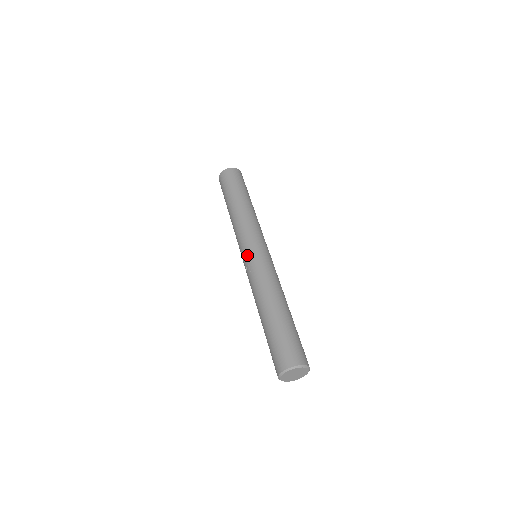
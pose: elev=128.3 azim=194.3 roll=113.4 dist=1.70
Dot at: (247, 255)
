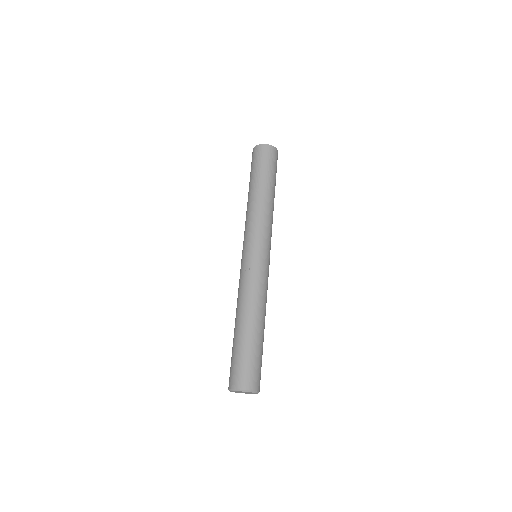
Dot at: (253, 255)
